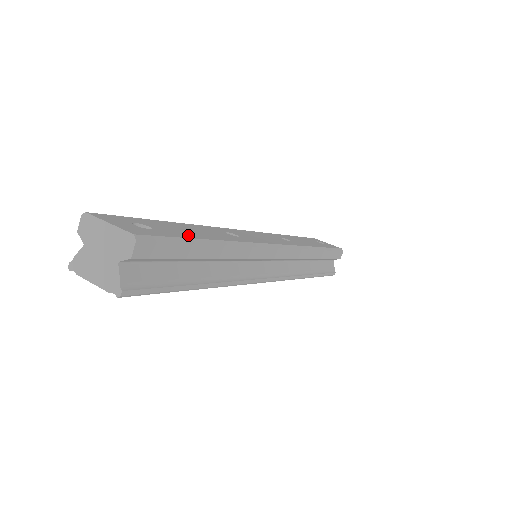
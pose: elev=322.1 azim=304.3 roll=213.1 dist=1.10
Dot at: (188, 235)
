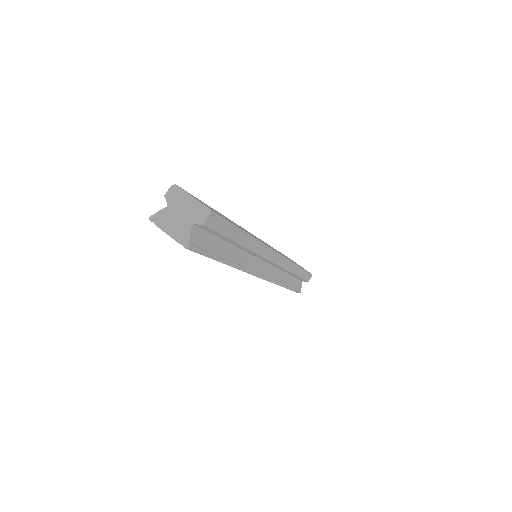
Dot at: occluded
